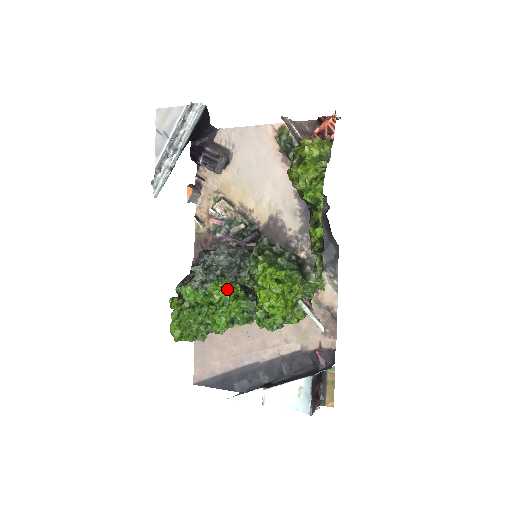
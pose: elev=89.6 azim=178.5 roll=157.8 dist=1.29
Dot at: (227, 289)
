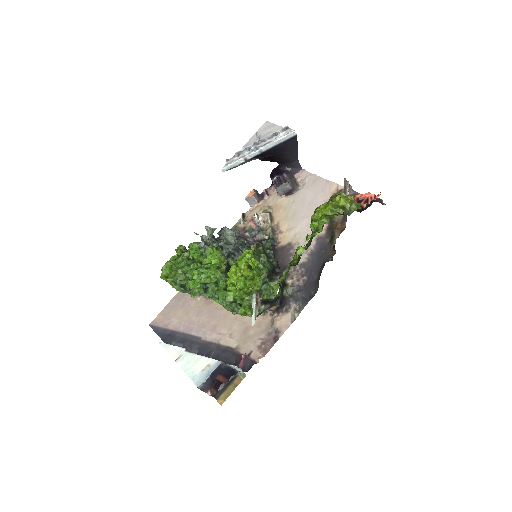
Dot at: (217, 257)
